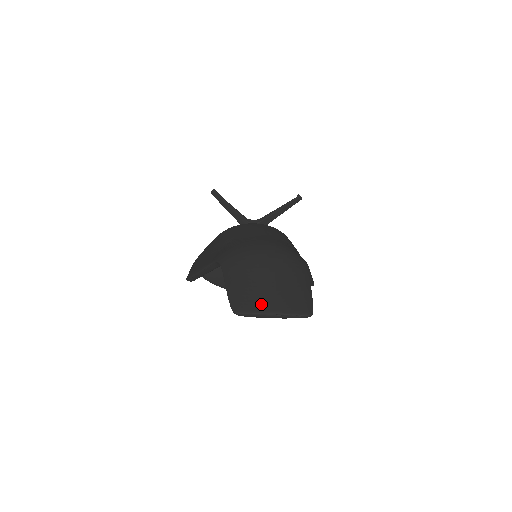
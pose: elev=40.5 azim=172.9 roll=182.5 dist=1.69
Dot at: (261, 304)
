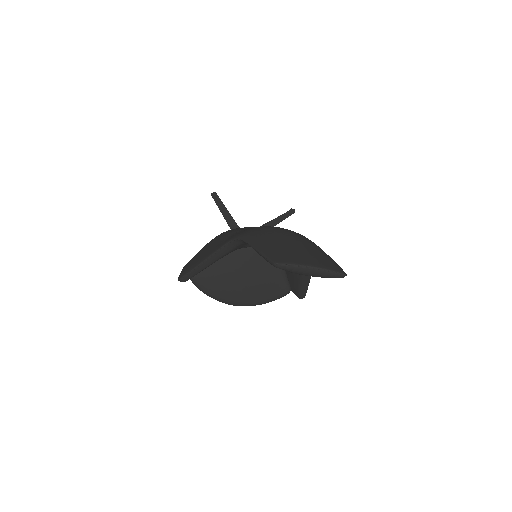
Dot at: (299, 259)
